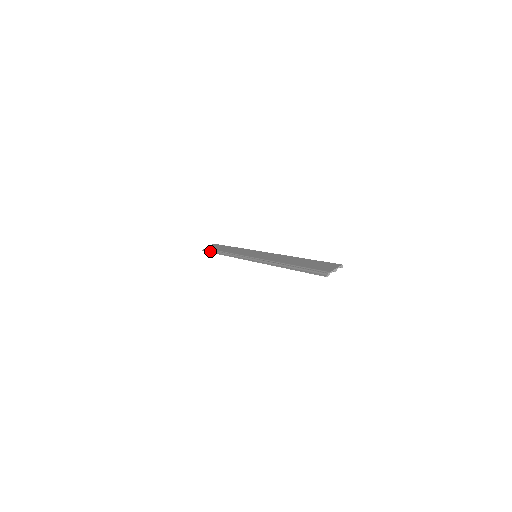
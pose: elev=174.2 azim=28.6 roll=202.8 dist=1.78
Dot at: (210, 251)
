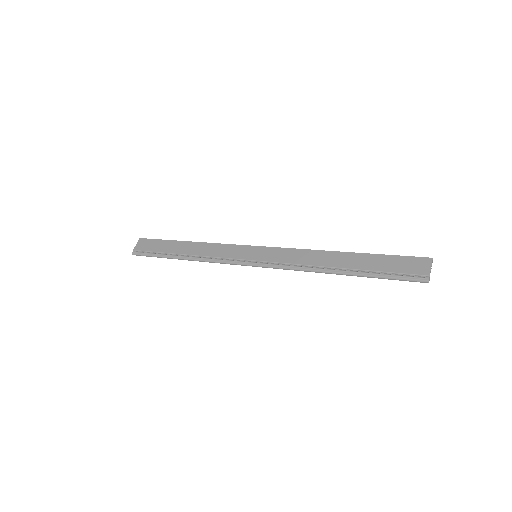
Dot at: (152, 255)
